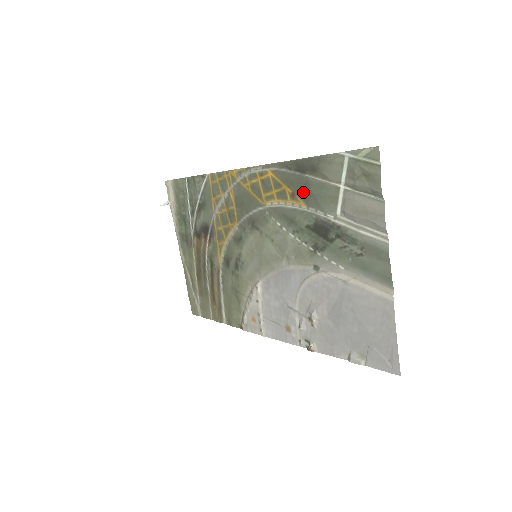
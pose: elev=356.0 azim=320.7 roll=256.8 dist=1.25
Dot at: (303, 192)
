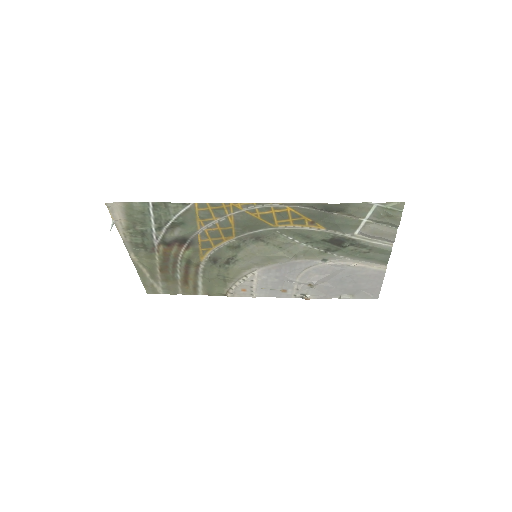
Dot at: (325, 222)
